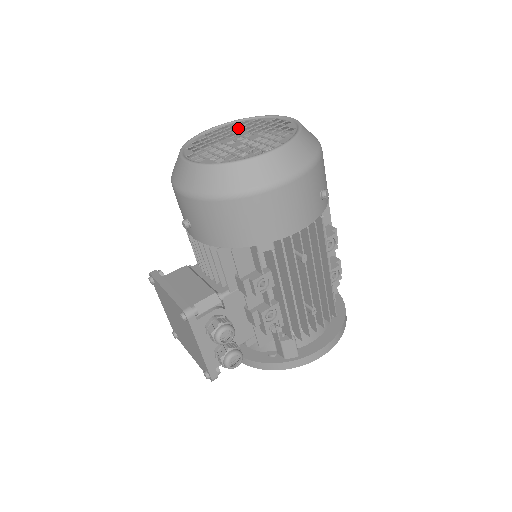
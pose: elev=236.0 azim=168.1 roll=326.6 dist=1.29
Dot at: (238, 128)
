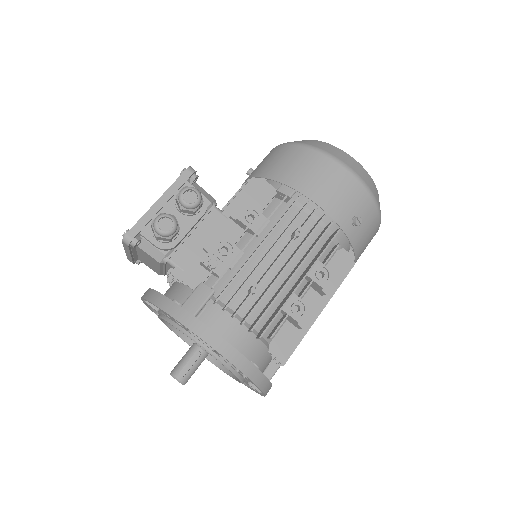
Dot at: occluded
